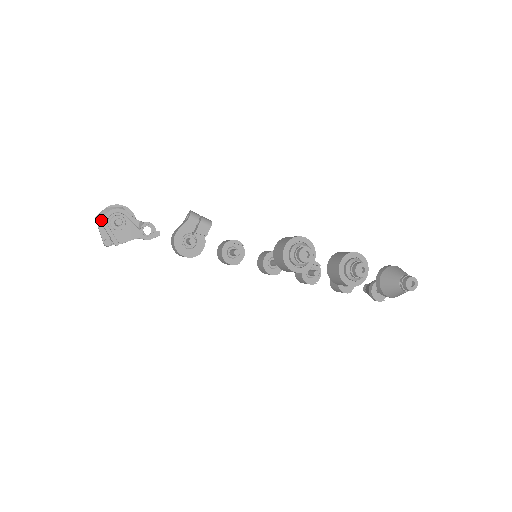
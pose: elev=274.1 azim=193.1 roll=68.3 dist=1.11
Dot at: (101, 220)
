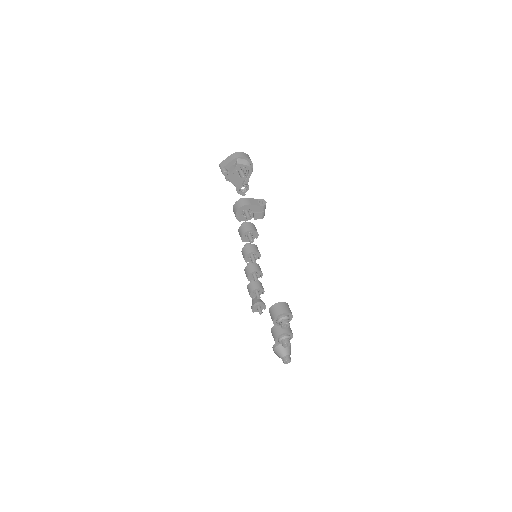
Dot at: (239, 164)
